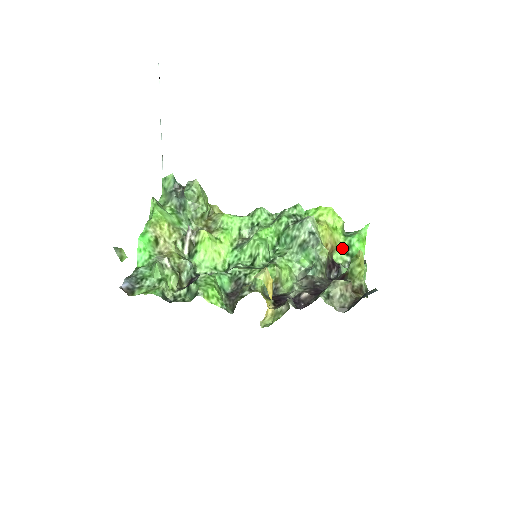
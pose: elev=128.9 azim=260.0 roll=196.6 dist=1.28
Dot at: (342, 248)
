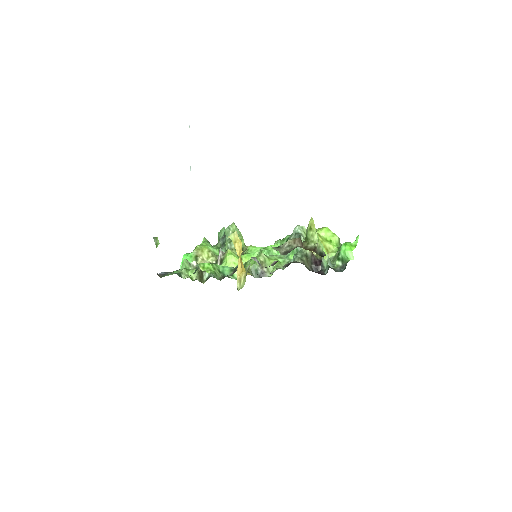
Dot at: (334, 255)
